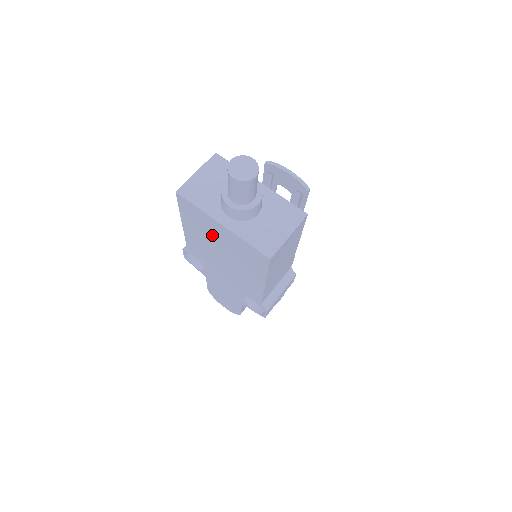
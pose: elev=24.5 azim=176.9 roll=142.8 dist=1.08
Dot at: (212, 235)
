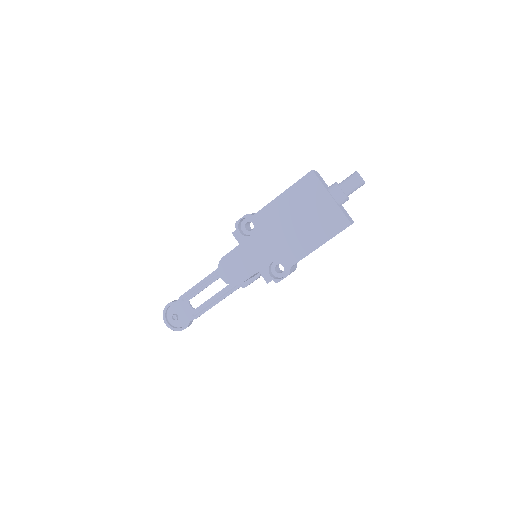
Dot at: (309, 204)
